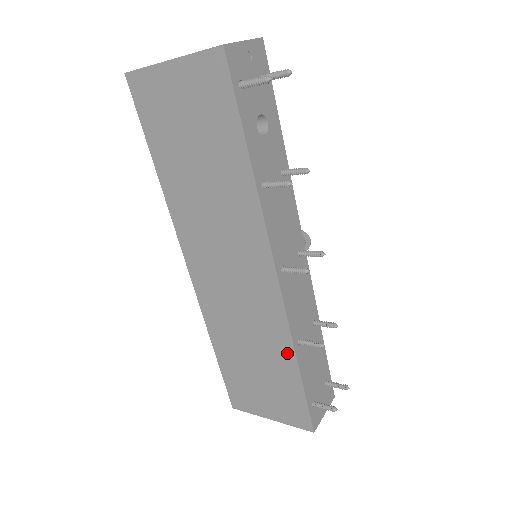
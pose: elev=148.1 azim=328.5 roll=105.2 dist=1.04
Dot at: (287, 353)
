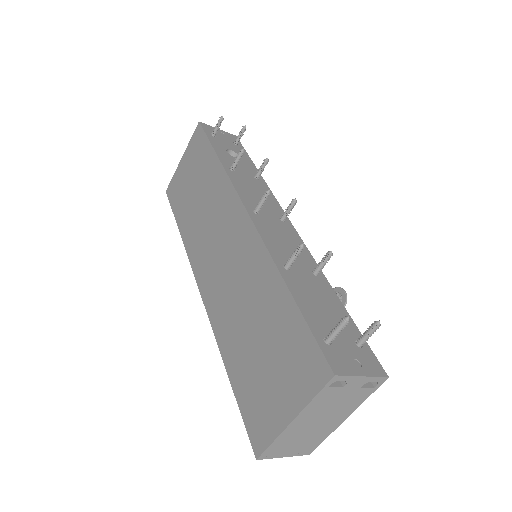
Dot at: (273, 280)
